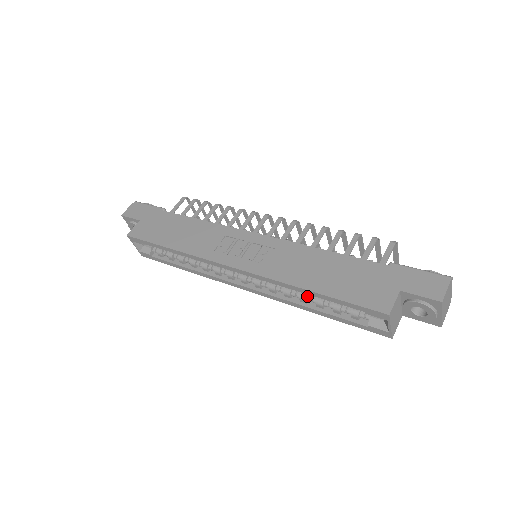
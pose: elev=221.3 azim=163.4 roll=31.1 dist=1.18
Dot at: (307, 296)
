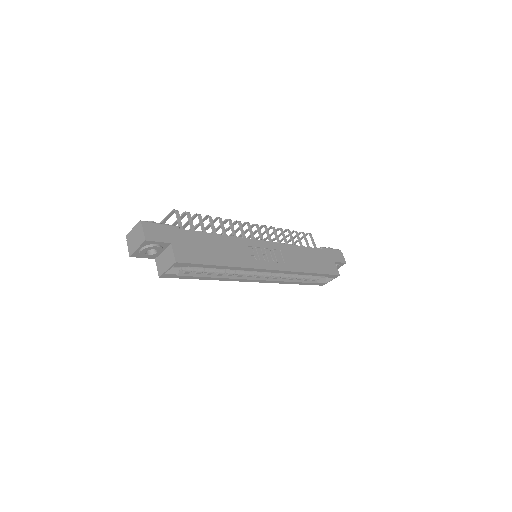
Dot at: (294, 275)
